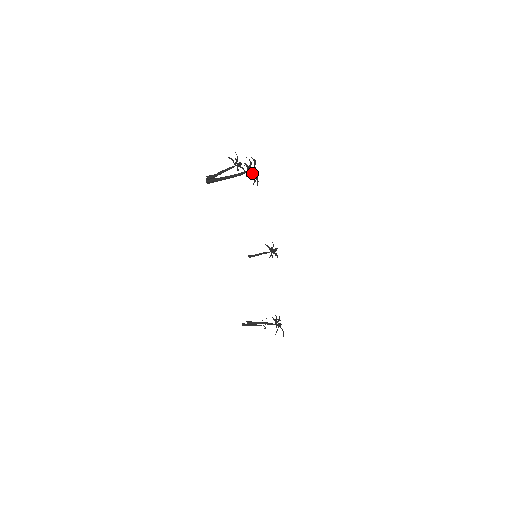
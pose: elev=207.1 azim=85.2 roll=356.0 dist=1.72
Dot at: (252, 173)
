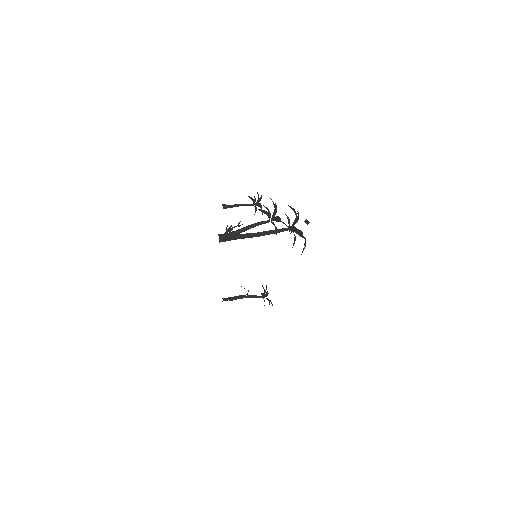
Dot at: (296, 229)
